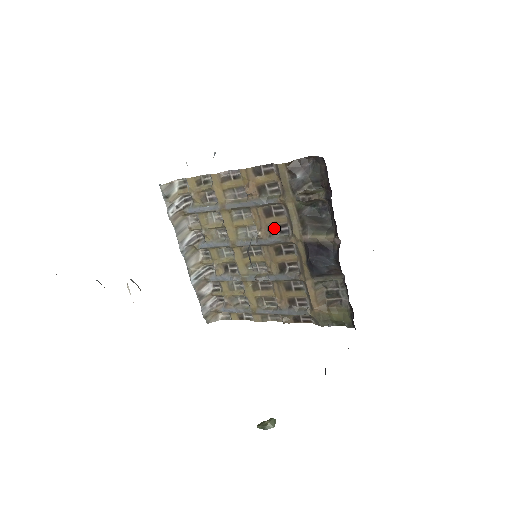
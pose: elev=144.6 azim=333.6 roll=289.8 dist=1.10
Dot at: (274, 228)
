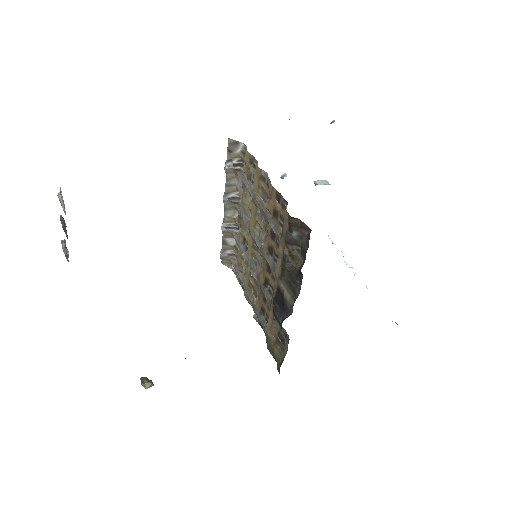
Dot at: (272, 250)
